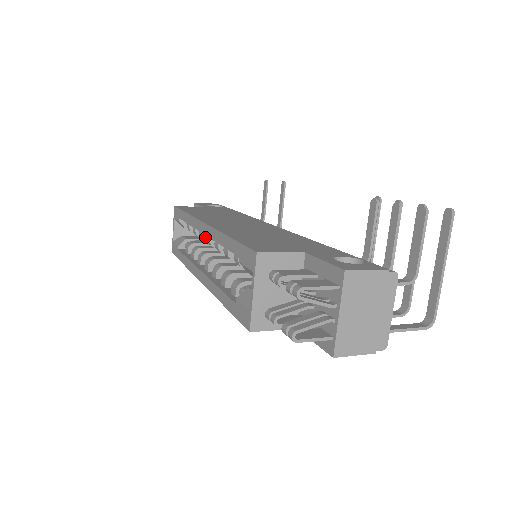
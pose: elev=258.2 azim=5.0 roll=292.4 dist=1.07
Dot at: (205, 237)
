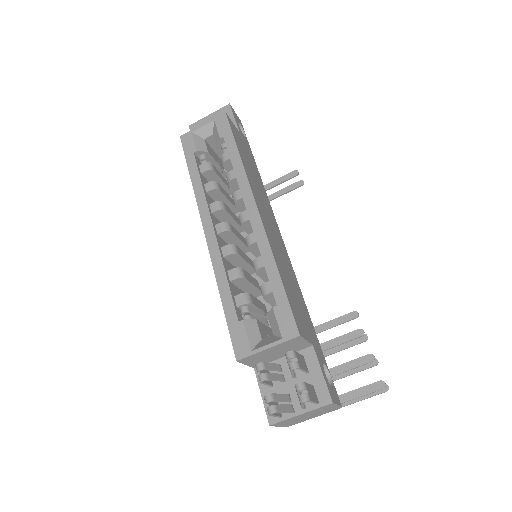
Dot at: (239, 201)
